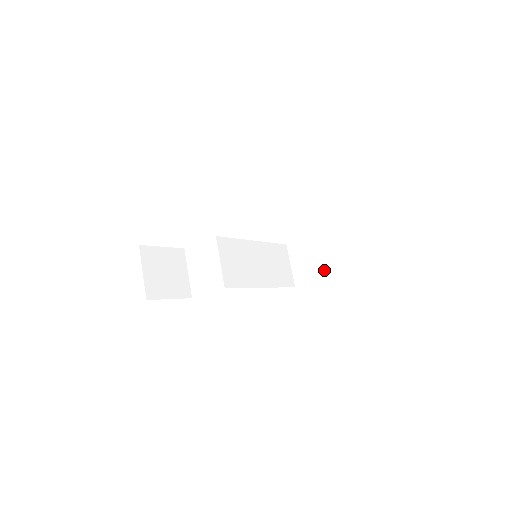
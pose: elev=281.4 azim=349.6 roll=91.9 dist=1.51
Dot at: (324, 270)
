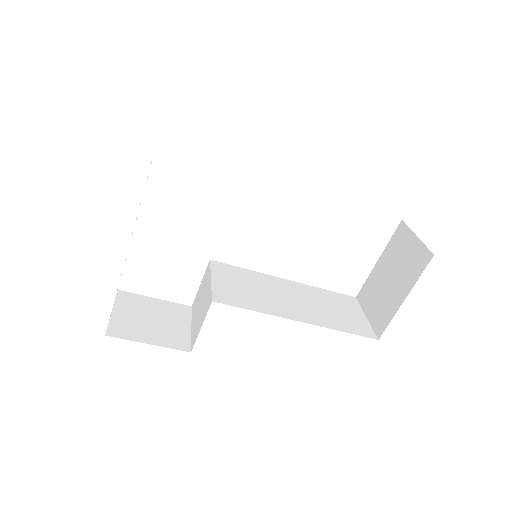
Dot at: (402, 285)
